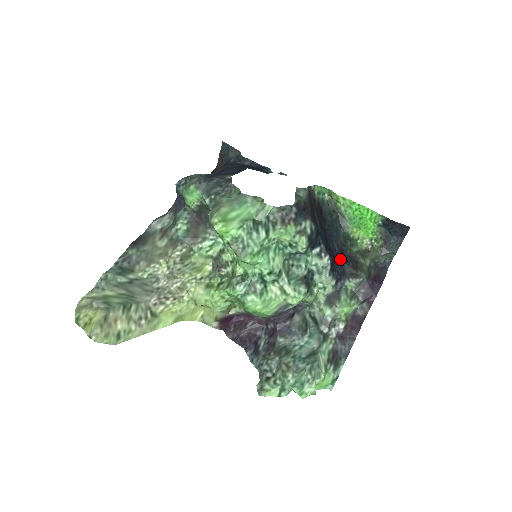
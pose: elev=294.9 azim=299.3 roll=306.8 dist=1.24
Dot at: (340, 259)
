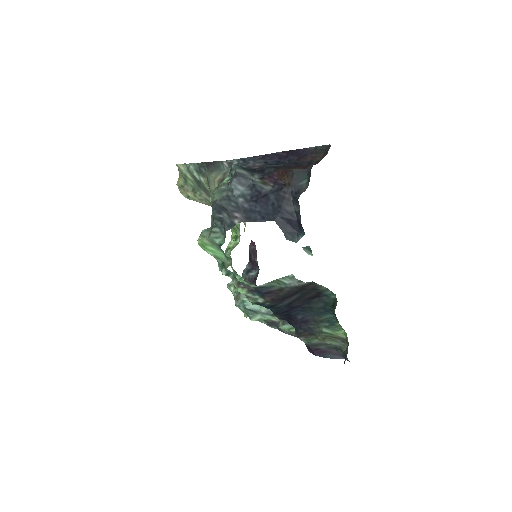
Dot at: (296, 322)
